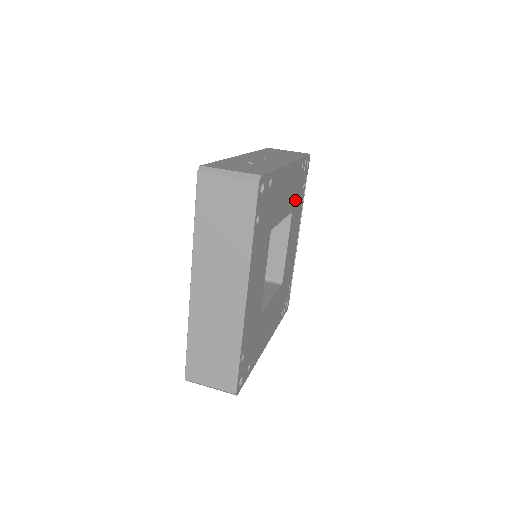
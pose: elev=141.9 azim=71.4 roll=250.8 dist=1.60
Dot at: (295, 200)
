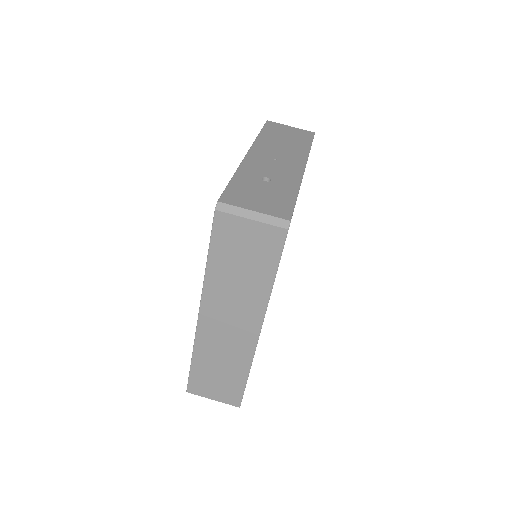
Dot at: occluded
